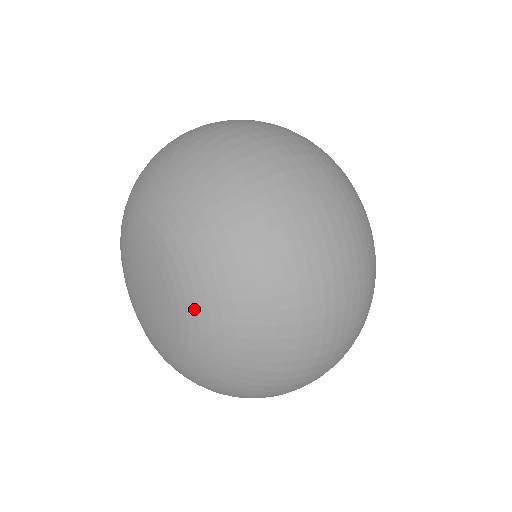
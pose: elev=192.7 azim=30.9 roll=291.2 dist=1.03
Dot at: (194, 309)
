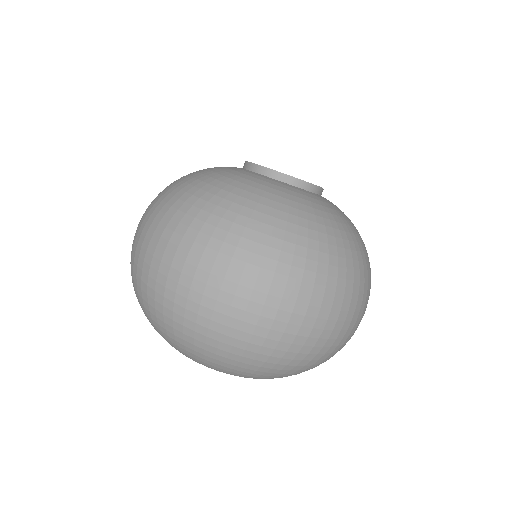
Dot at: (211, 368)
